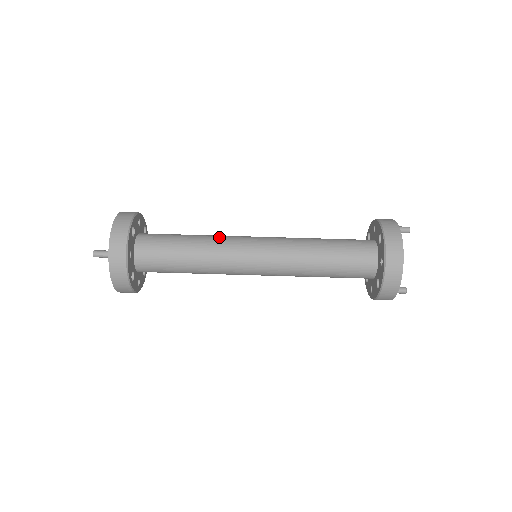
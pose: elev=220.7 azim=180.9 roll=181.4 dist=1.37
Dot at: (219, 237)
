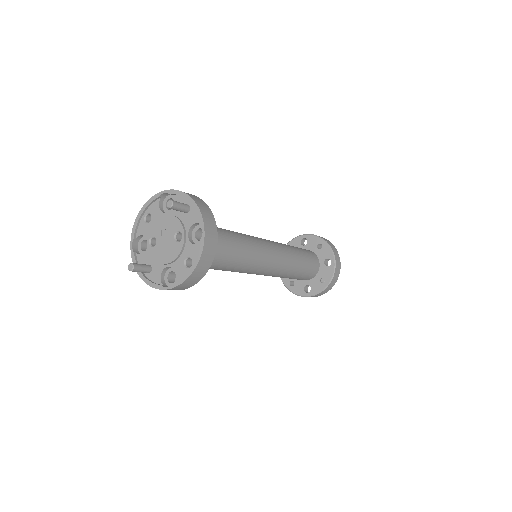
Dot at: occluded
